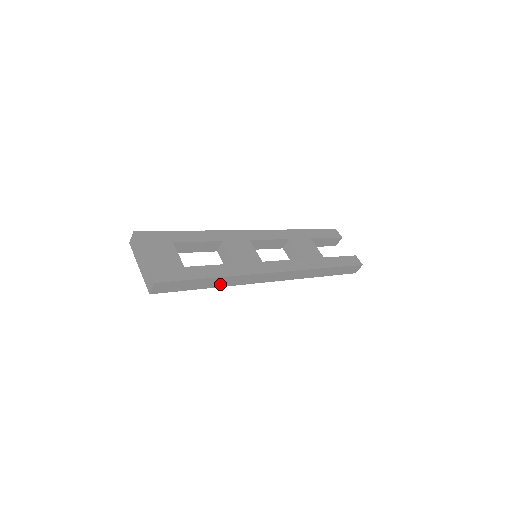
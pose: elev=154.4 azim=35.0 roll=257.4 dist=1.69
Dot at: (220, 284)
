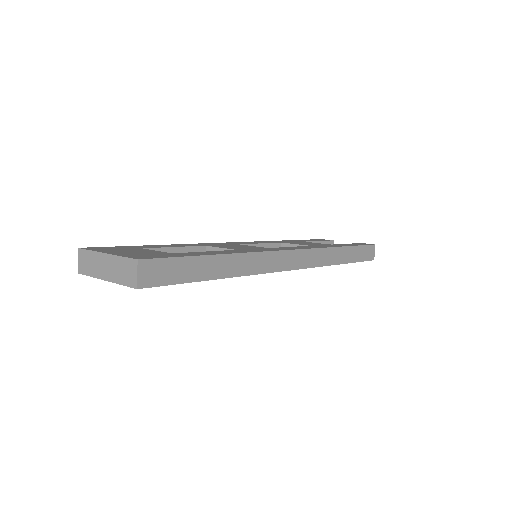
Dot at: (232, 271)
